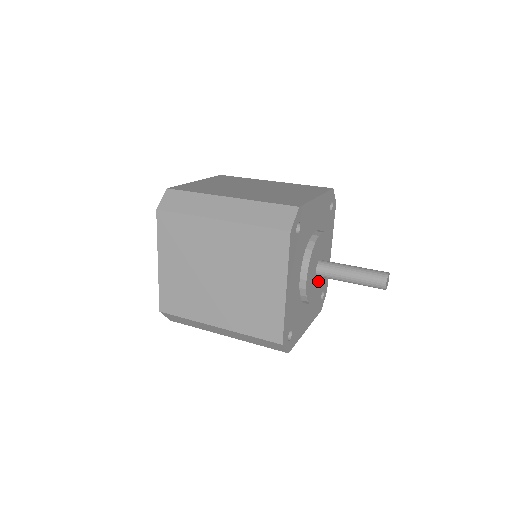
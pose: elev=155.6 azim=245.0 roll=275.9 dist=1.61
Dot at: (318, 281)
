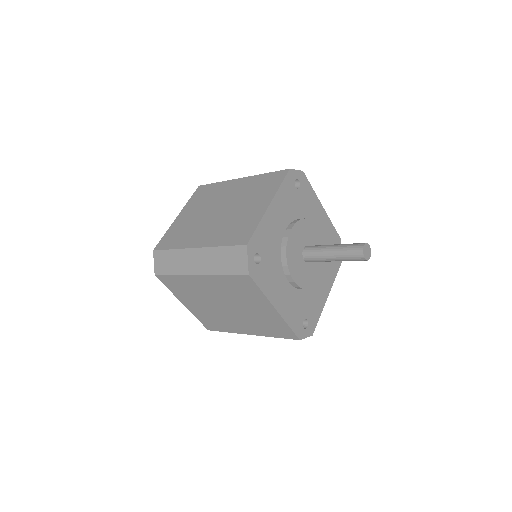
Dot at: (303, 268)
